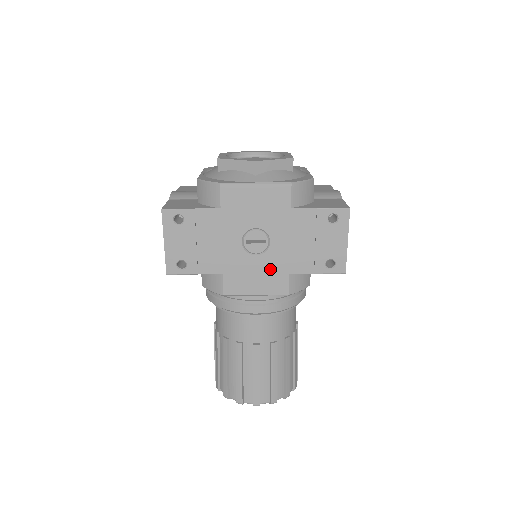
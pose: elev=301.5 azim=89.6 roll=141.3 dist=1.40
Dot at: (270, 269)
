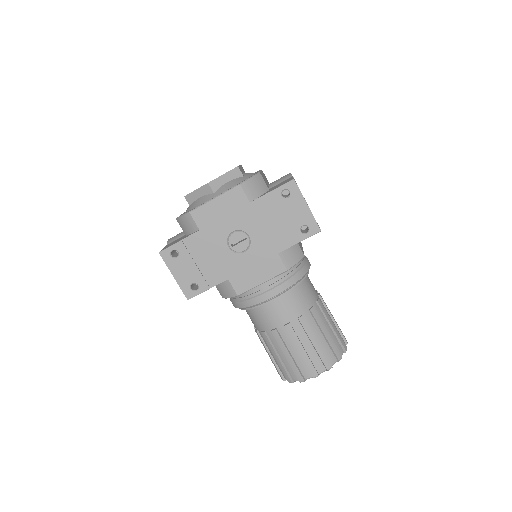
Dot at: (261, 257)
